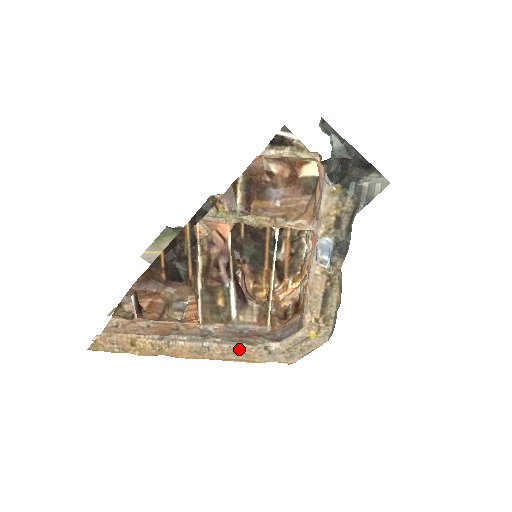
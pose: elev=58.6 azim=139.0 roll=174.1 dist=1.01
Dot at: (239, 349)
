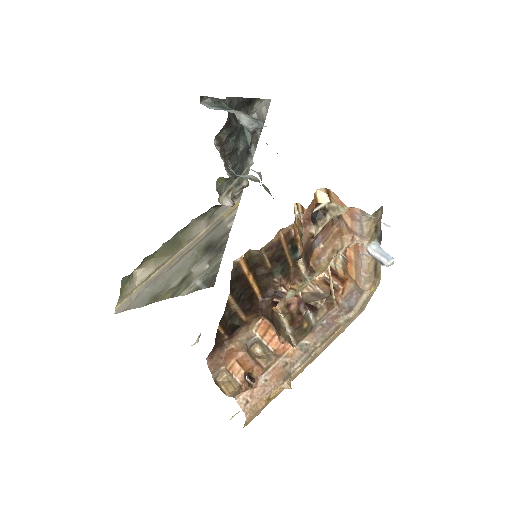
Dot at: (333, 337)
